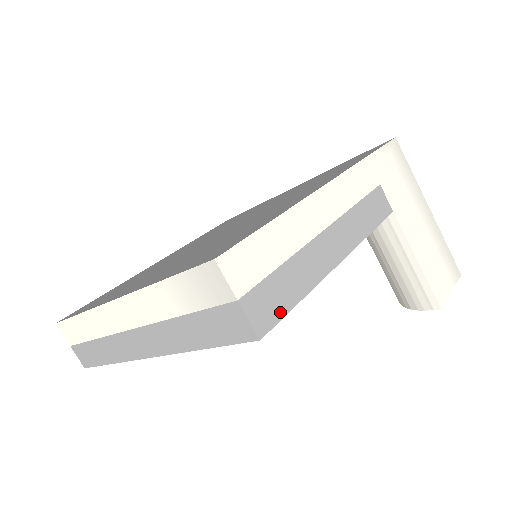
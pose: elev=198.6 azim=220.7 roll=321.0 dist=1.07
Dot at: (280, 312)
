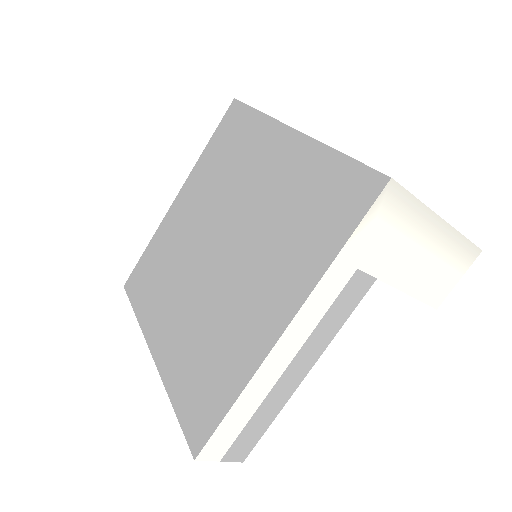
Dot at: (254, 442)
